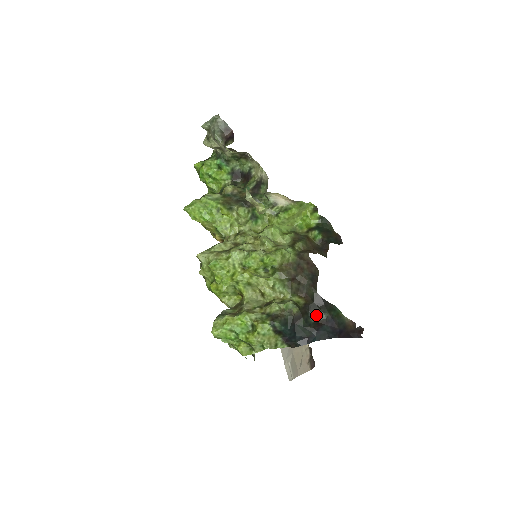
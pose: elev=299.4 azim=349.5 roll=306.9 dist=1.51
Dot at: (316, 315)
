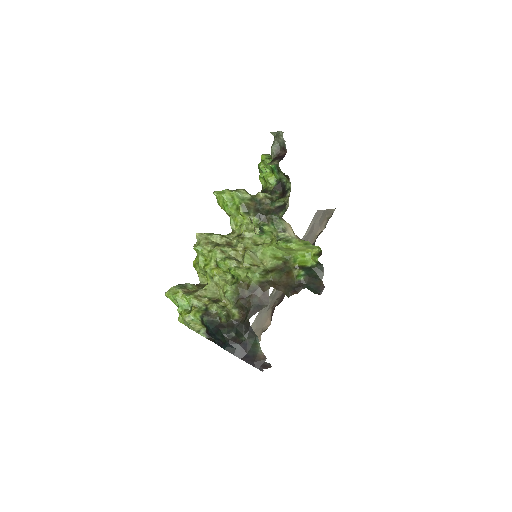
Dot at: (238, 333)
